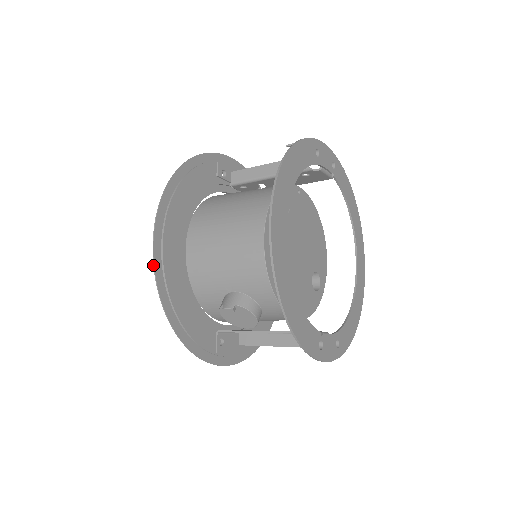
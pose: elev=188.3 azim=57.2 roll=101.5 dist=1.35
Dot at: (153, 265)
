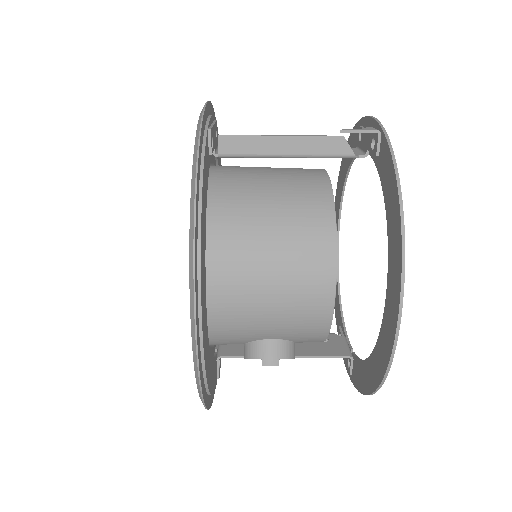
Dot at: (197, 367)
